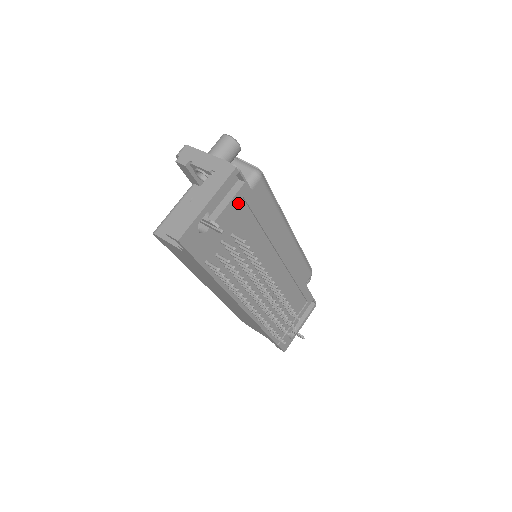
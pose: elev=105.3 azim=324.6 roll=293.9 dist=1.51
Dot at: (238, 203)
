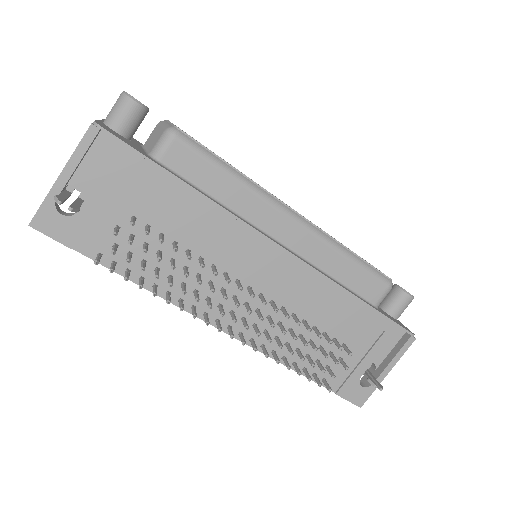
Dot at: (125, 173)
